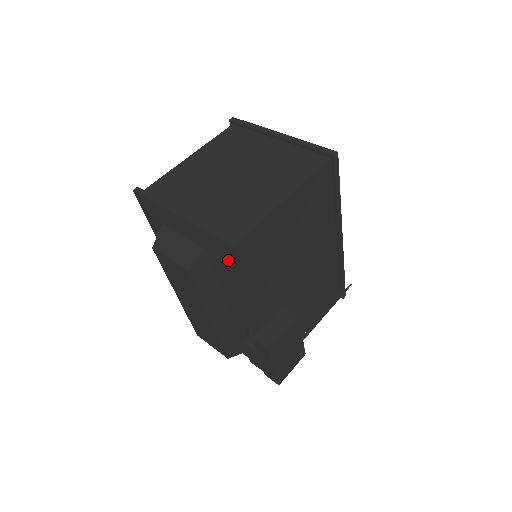
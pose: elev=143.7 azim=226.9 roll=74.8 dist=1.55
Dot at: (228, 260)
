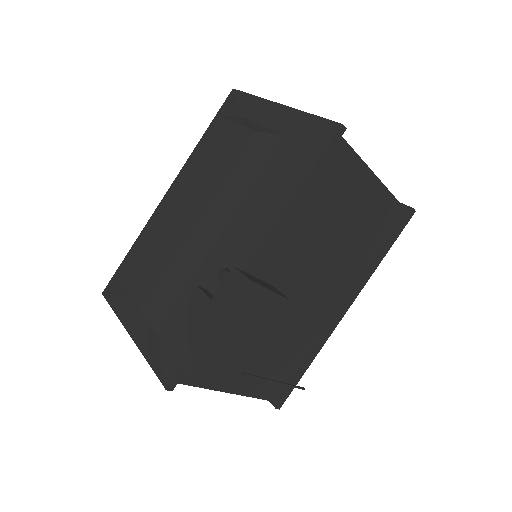
Dot at: (310, 147)
